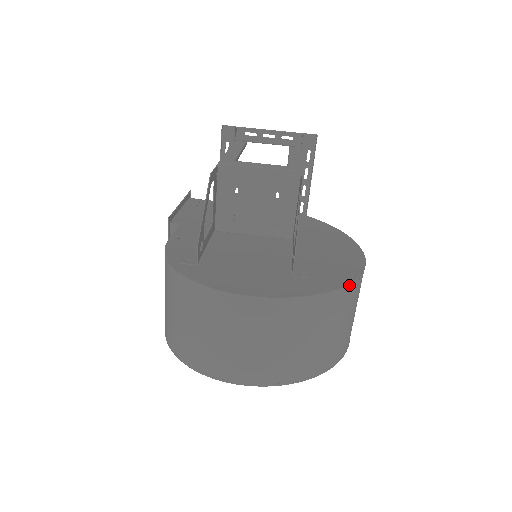
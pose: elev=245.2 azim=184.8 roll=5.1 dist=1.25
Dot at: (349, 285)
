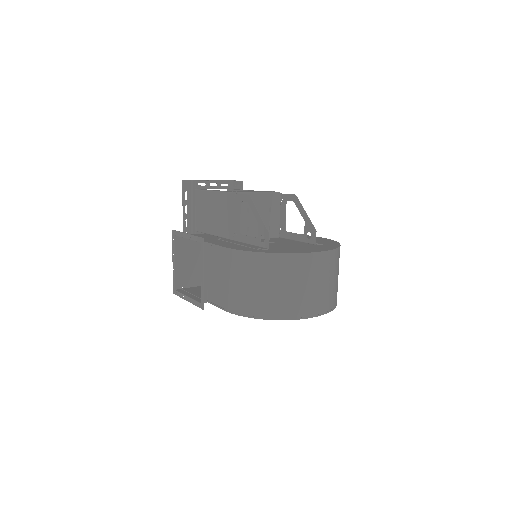
Dot at: occluded
